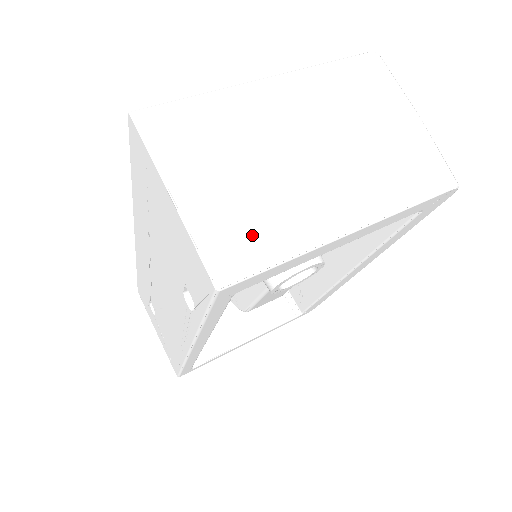
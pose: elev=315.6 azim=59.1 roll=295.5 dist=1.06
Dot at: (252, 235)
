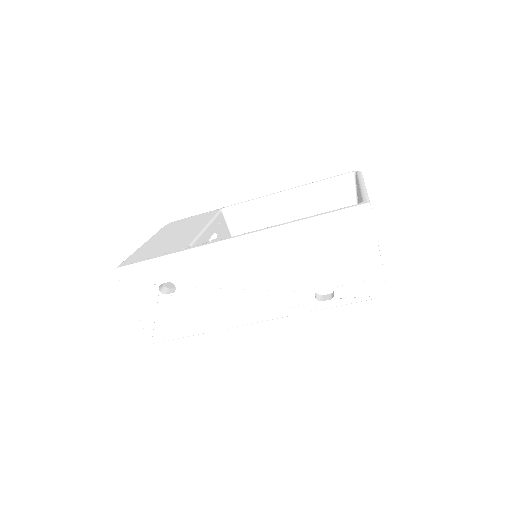
Dot at: occluded
